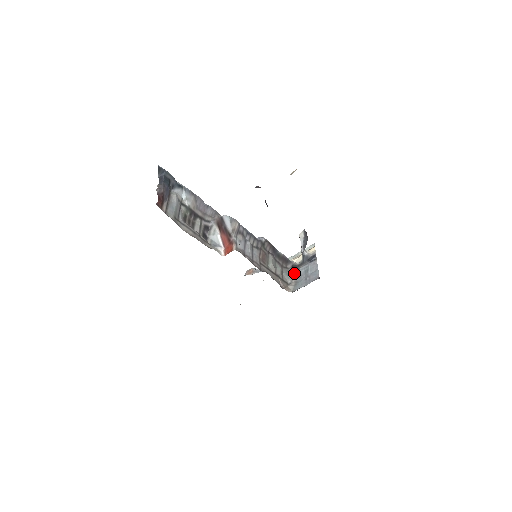
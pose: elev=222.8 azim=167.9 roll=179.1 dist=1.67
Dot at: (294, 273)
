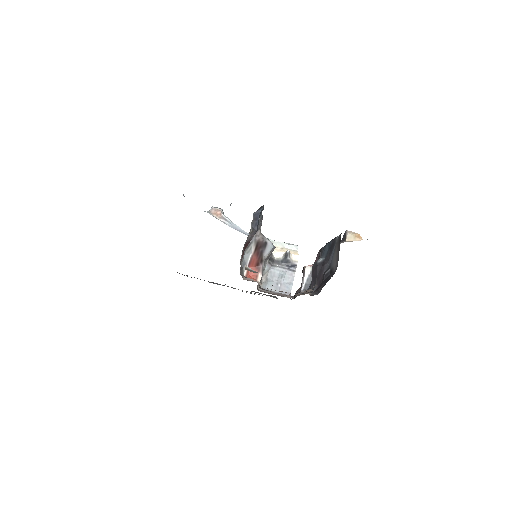
Dot at: (269, 268)
